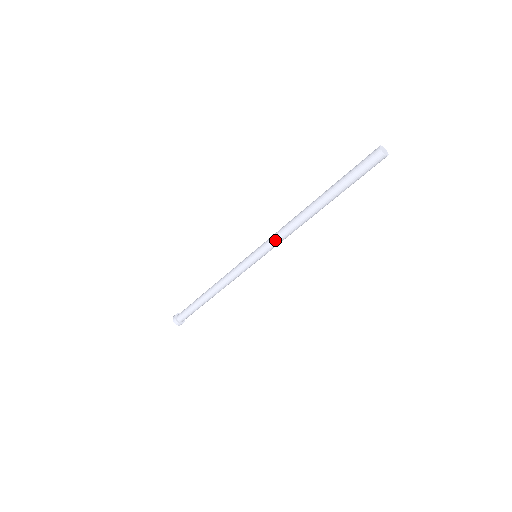
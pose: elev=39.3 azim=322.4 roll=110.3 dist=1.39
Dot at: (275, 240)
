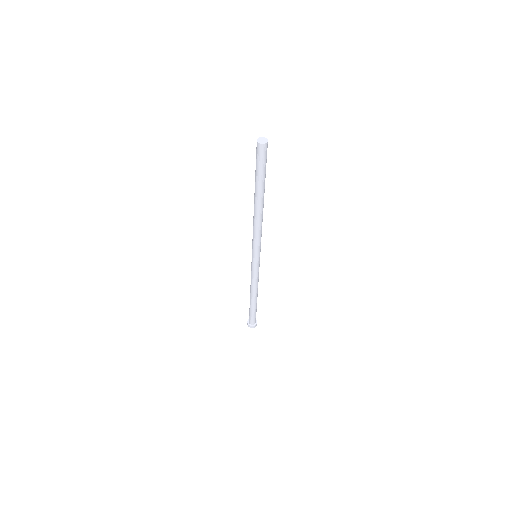
Dot at: (259, 240)
